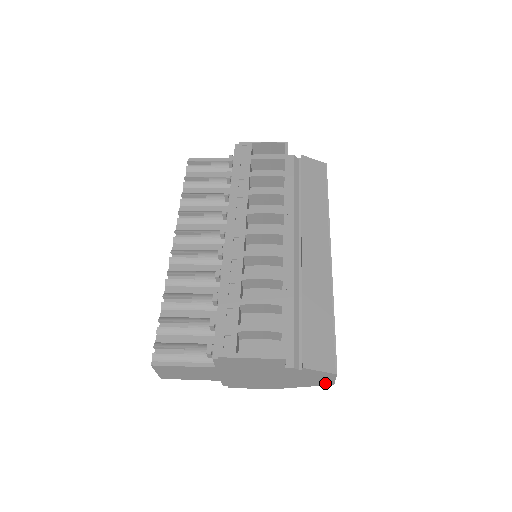
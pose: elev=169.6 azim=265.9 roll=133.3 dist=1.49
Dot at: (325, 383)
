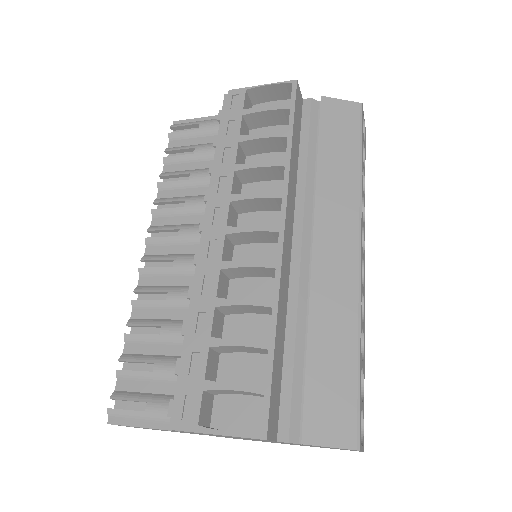
Dot at: (350, 450)
